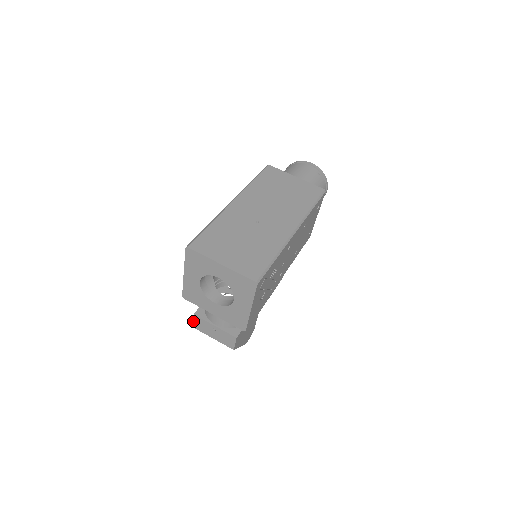
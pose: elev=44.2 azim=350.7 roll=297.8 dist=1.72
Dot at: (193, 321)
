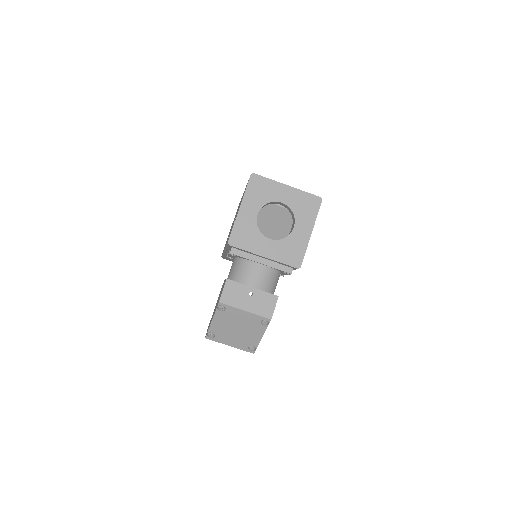
Dot at: (223, 291)
